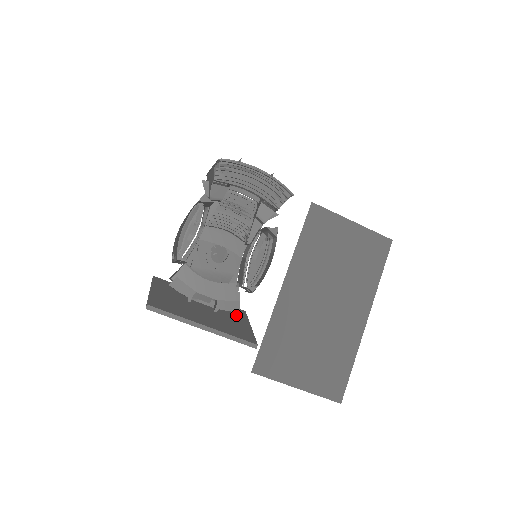
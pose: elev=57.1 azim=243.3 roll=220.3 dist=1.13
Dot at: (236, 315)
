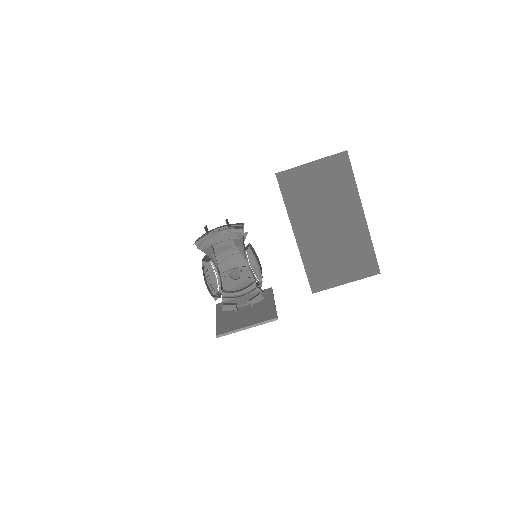
Dot at: (265, 298)
